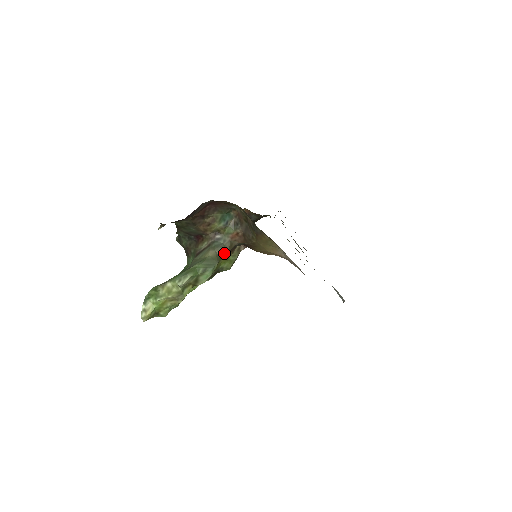
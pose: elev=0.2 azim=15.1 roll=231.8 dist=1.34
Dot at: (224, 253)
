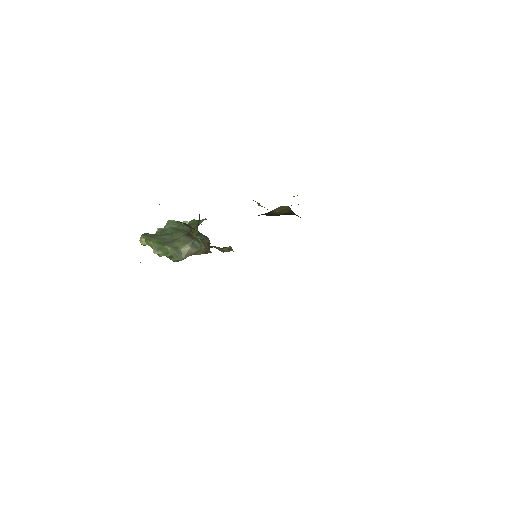
Dot at: (197, 253)
